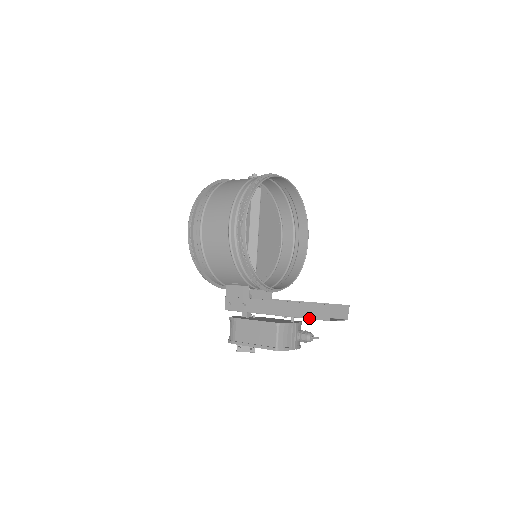
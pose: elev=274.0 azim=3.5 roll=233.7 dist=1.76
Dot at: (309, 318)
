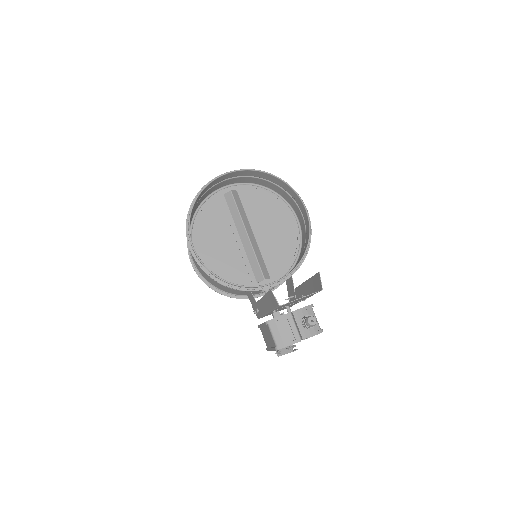
Dot at: (274, 308)
